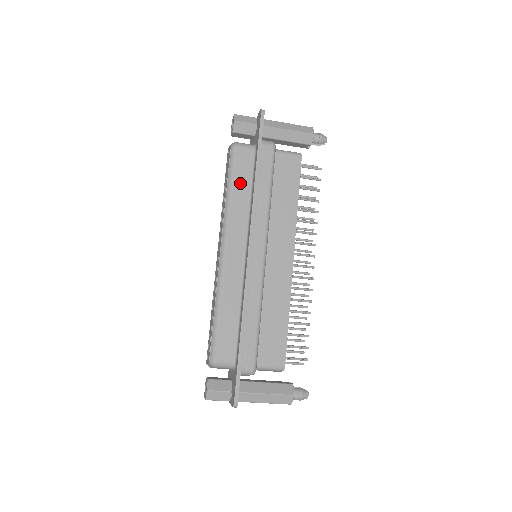
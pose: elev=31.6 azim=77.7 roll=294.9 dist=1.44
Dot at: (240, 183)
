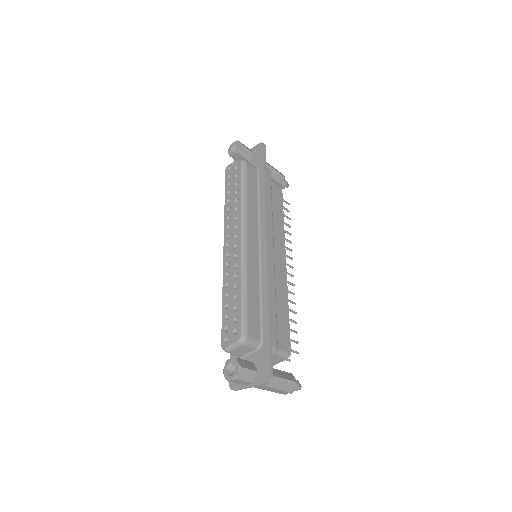
Dot at: (251, 190)
